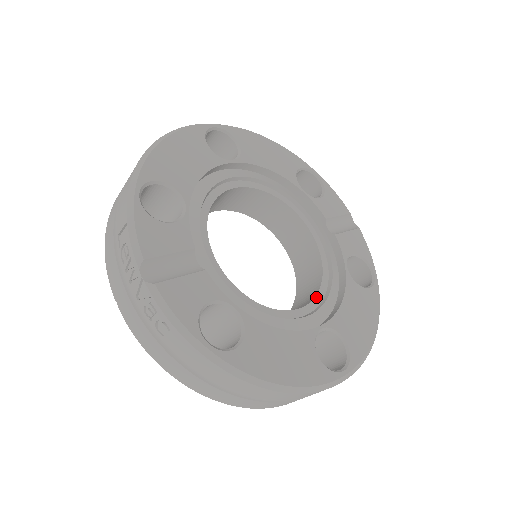
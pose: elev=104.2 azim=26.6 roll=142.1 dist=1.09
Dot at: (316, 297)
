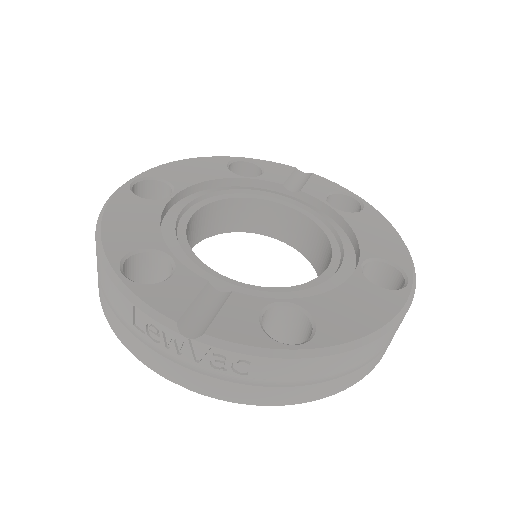
Dot at: (332, 247)
